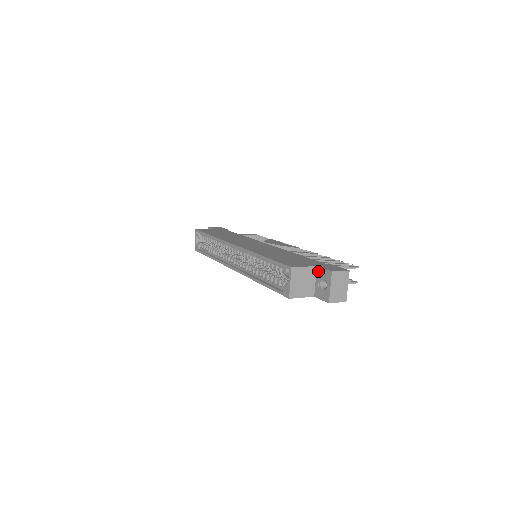
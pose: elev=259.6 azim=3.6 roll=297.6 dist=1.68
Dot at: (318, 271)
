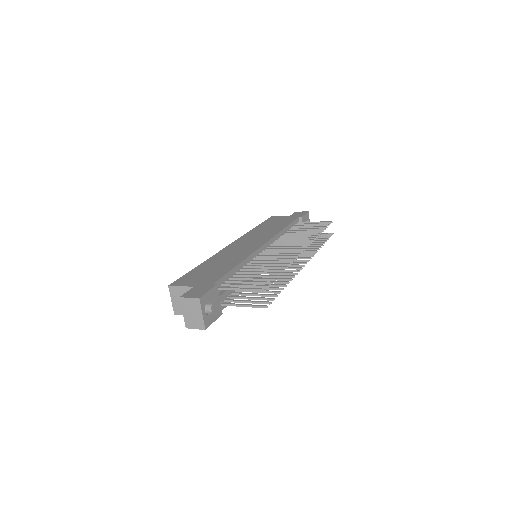
Dot at: occluded
